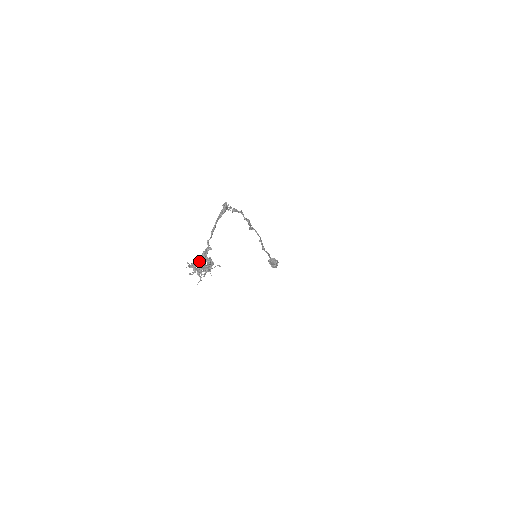
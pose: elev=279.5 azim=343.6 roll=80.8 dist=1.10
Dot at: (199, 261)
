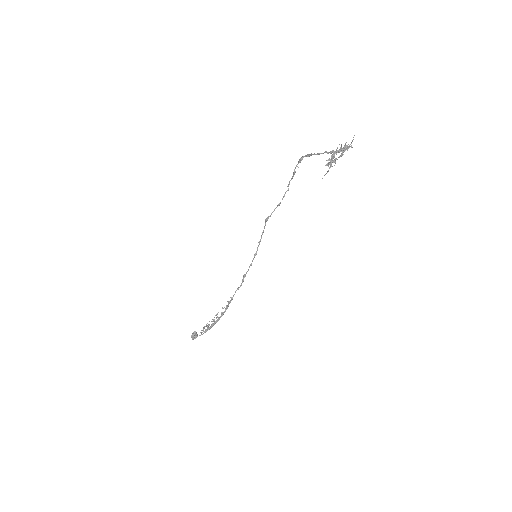
Dot at: (335, 152)
